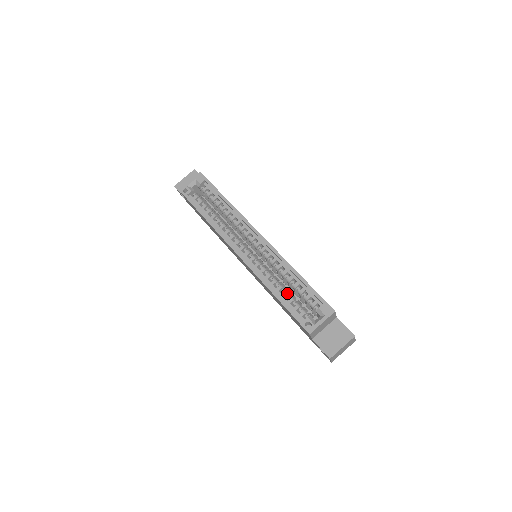
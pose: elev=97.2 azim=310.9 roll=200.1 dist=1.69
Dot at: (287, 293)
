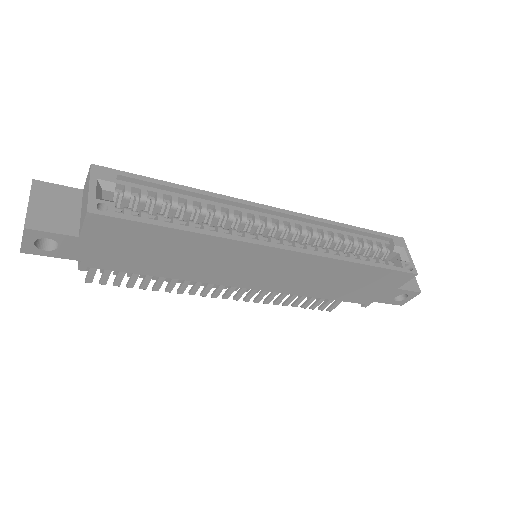
Dot at: occluded
